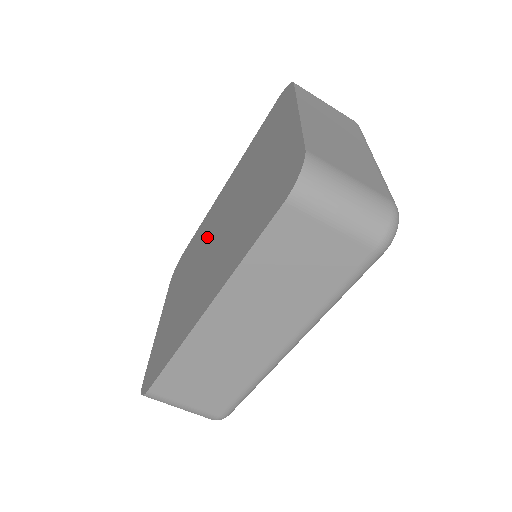
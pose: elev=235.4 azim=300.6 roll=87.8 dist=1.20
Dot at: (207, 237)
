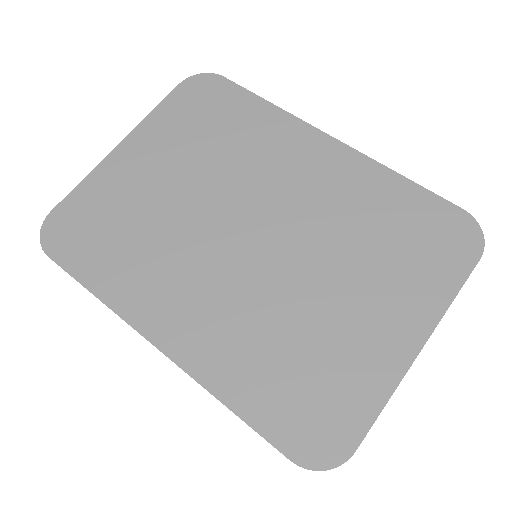
Dot at: (250, 185)
